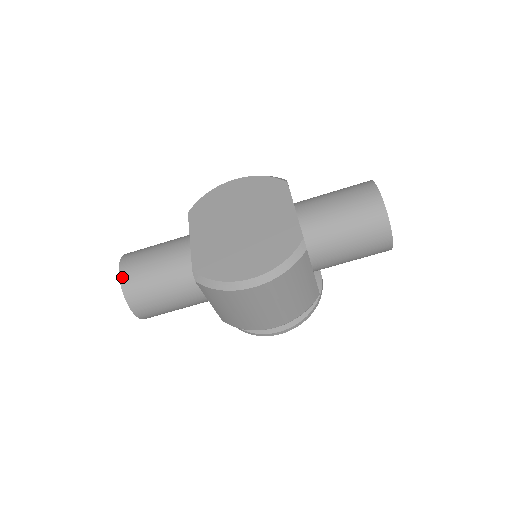
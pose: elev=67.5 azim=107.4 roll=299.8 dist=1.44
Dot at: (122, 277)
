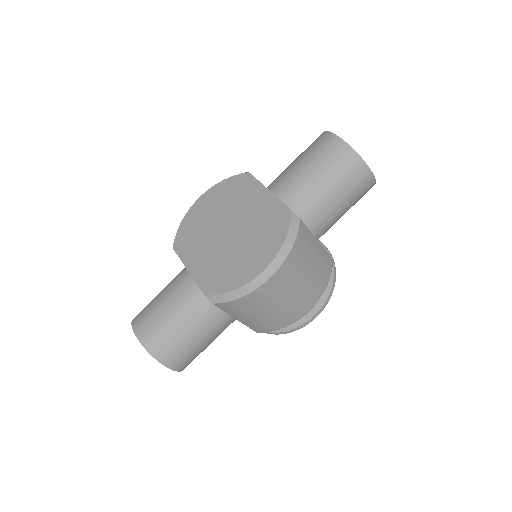
Dot at: (141, 339)
